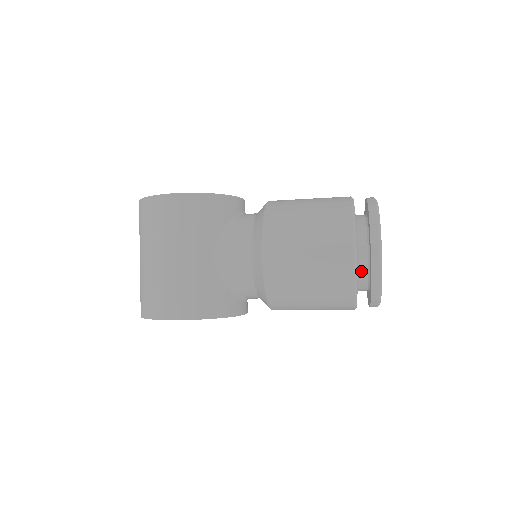
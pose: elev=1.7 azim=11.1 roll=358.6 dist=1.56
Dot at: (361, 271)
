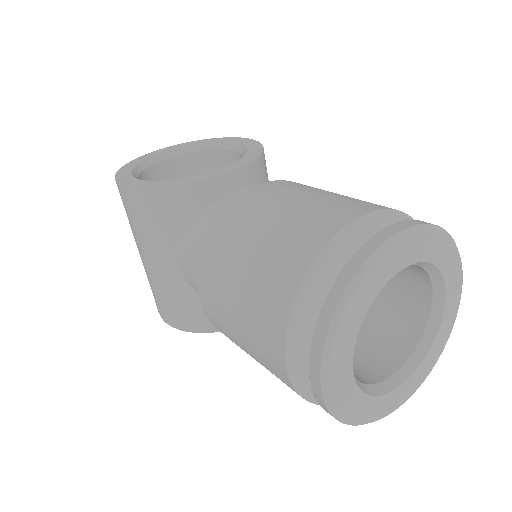
Dot at: occluded
